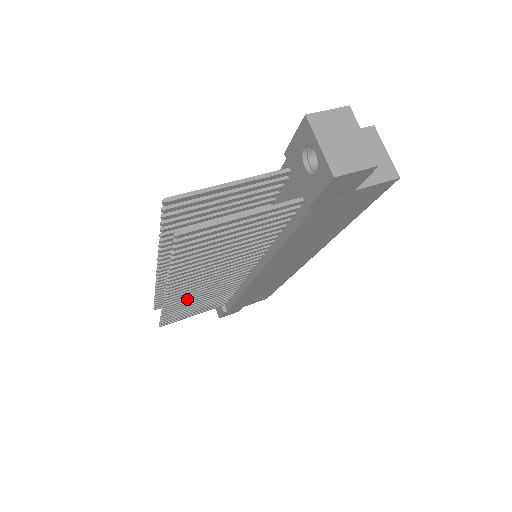
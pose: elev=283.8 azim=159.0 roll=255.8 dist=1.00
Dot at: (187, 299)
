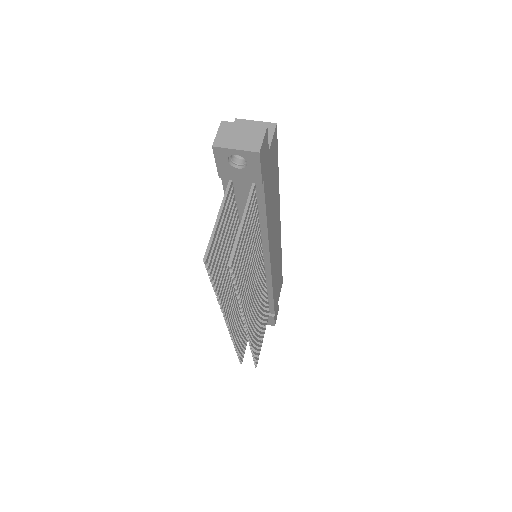
Dot at: (254, 323)
